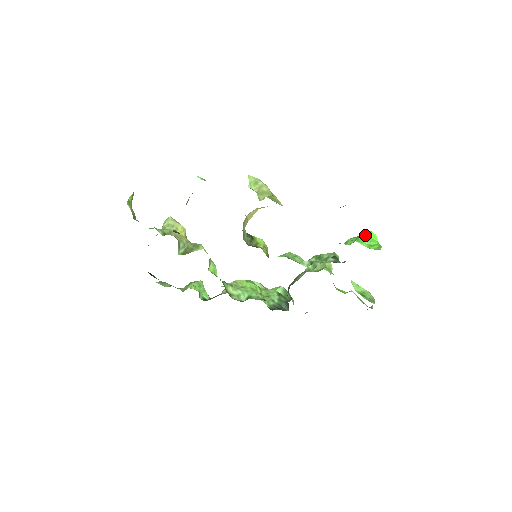
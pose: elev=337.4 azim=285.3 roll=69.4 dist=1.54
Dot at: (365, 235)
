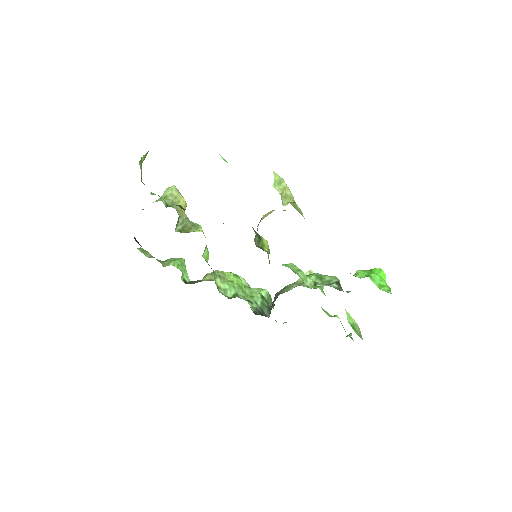
Dot at: (376, 271)
